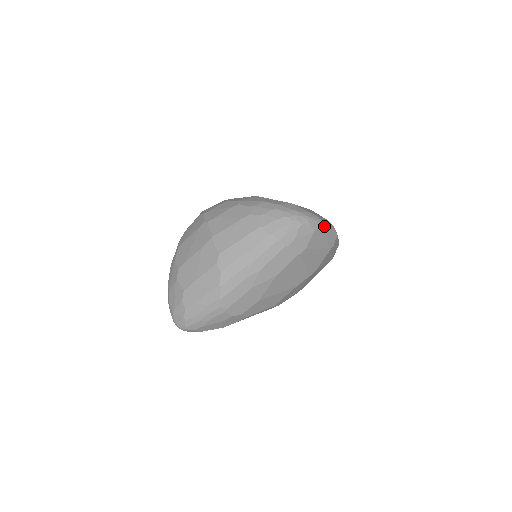
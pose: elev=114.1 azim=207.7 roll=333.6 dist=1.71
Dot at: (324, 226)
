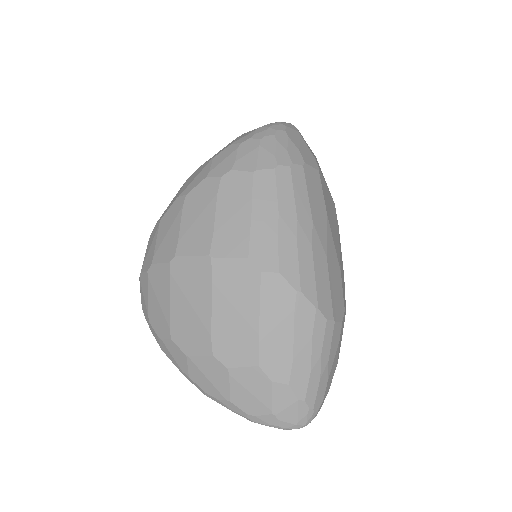
Dot at: occluded
